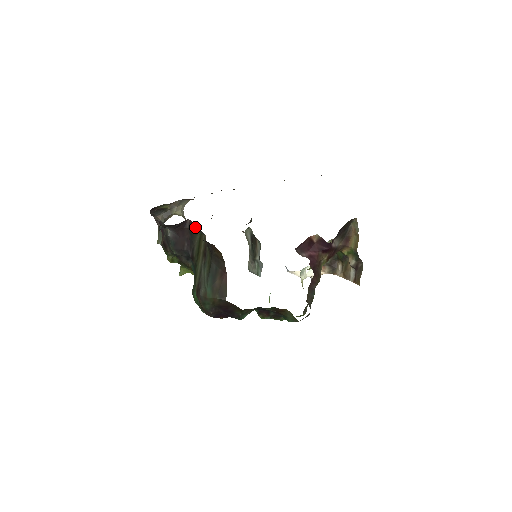
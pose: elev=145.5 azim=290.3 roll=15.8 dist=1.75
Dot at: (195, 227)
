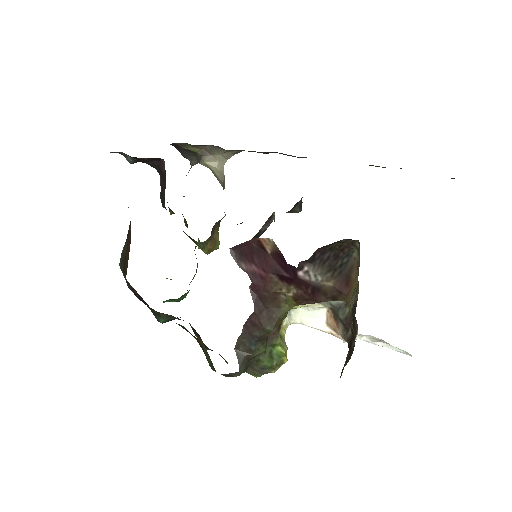
Dot at: occluded
